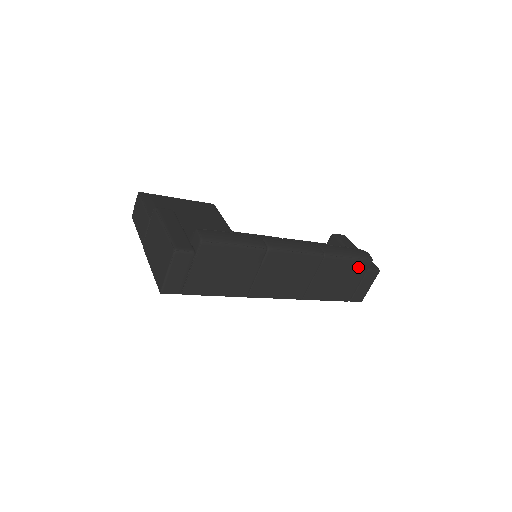
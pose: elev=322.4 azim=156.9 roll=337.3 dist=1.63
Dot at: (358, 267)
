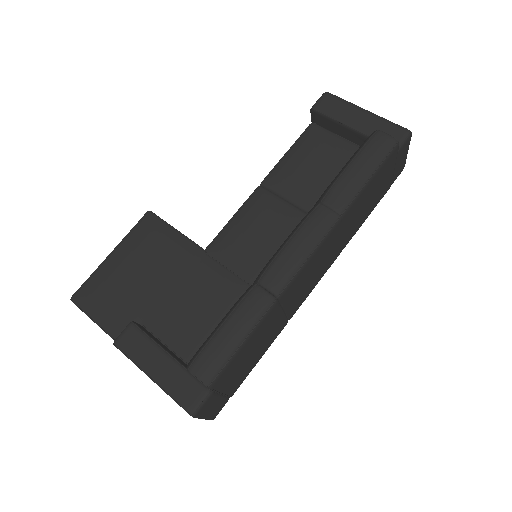
Dot at: (385, 167)
